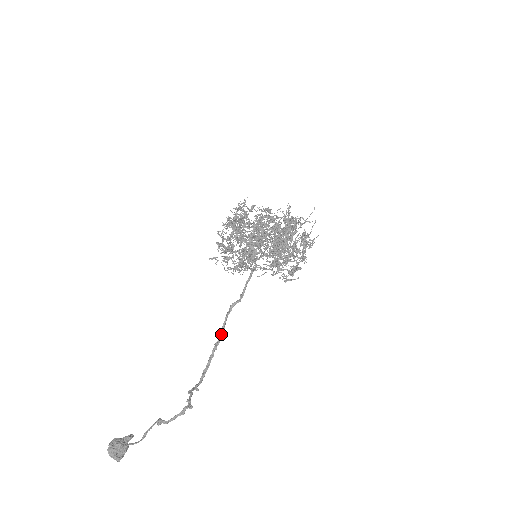
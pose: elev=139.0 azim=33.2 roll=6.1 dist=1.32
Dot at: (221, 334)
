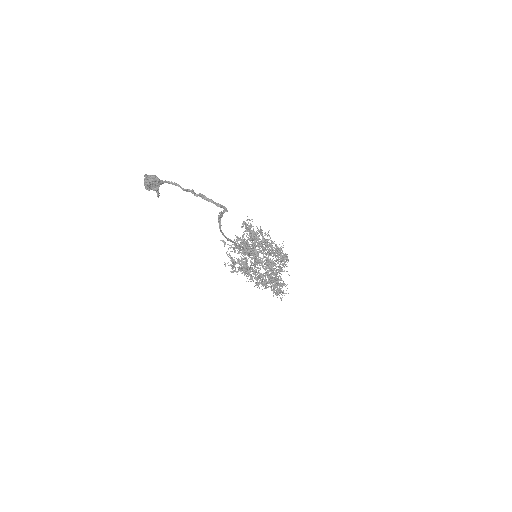
Dot at: (234, 242)
